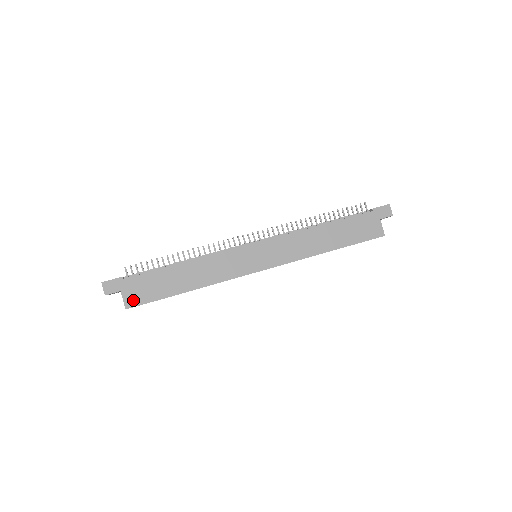
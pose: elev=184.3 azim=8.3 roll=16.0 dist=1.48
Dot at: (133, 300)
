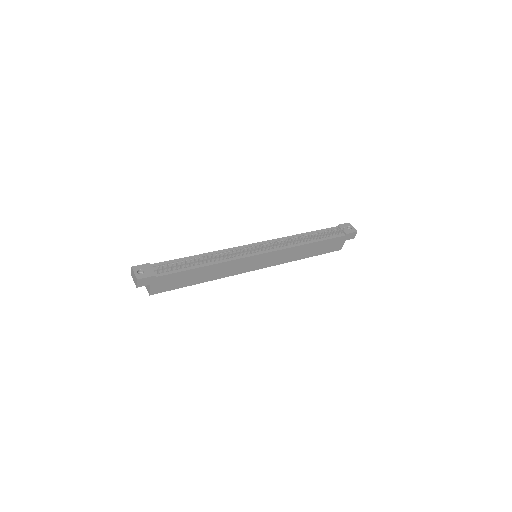
Dot at: (158, 290)
